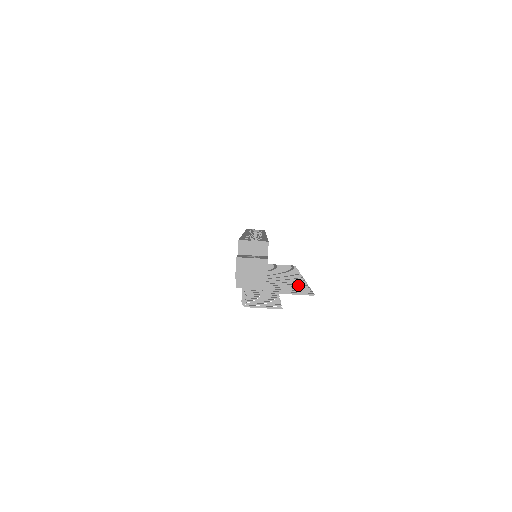
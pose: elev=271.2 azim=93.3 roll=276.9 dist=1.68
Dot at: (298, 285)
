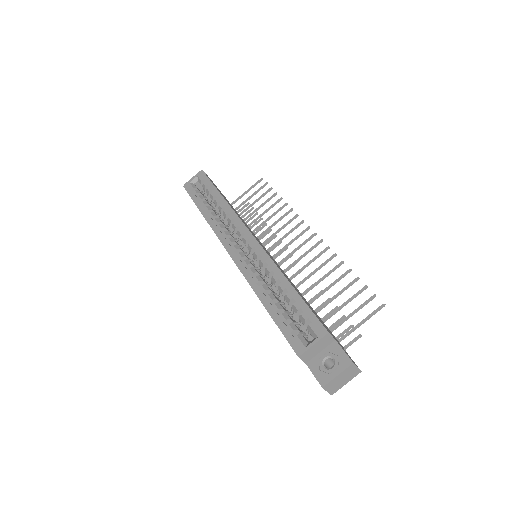
Dot at: (341, 278)
